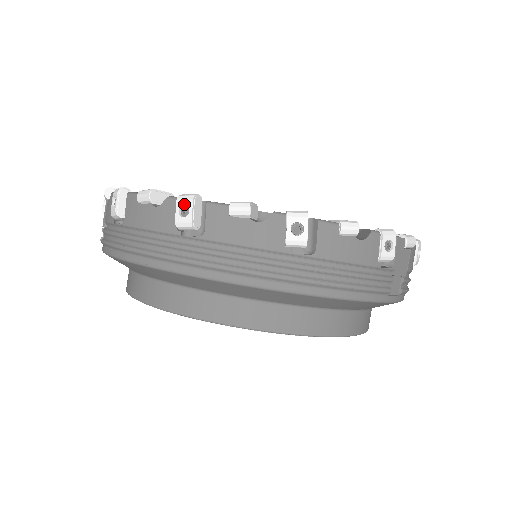
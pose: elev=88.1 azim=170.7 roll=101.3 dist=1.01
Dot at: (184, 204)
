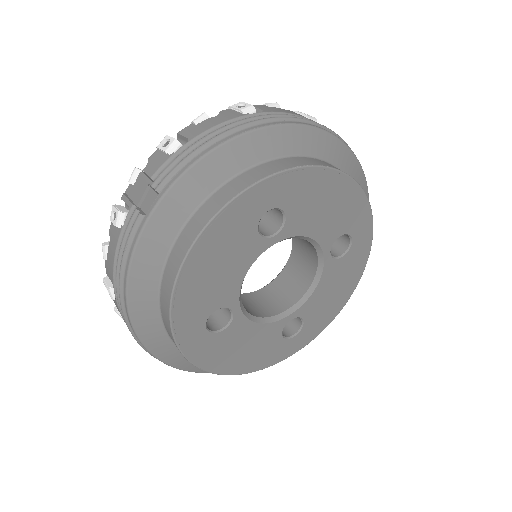
Dot at: (238, 105)
